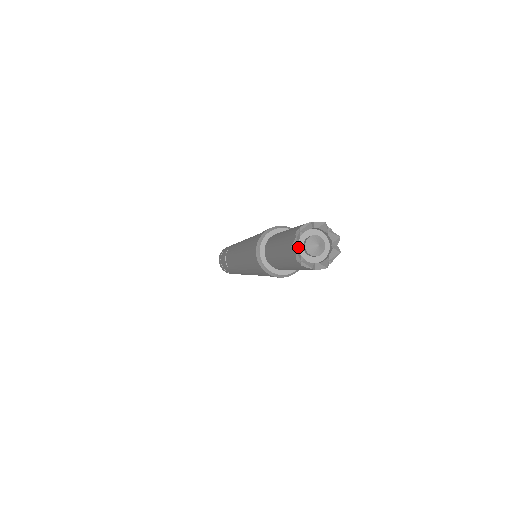
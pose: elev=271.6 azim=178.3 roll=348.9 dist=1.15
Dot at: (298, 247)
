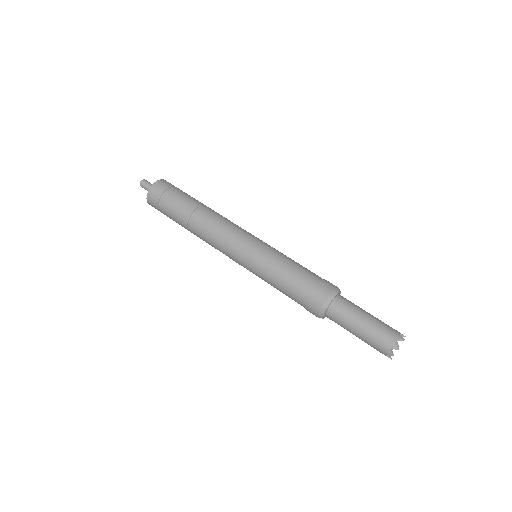
Dot at: (389, 346)
